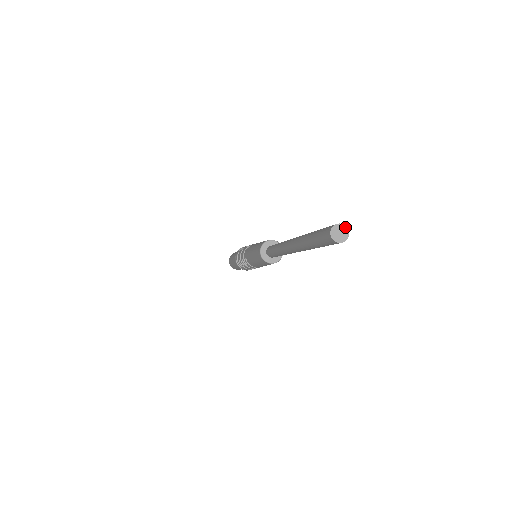
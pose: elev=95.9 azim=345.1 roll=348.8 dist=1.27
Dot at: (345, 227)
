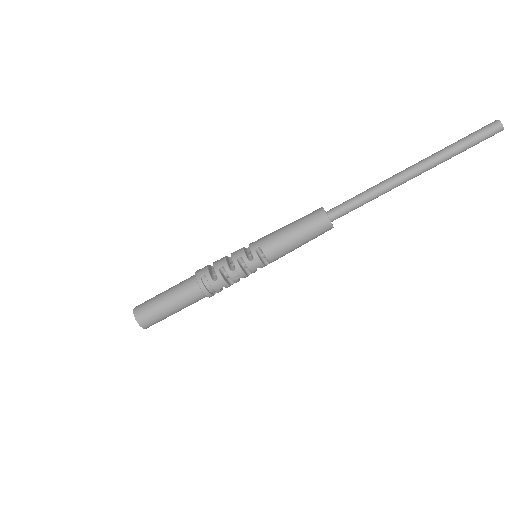
Dot at: occluded
